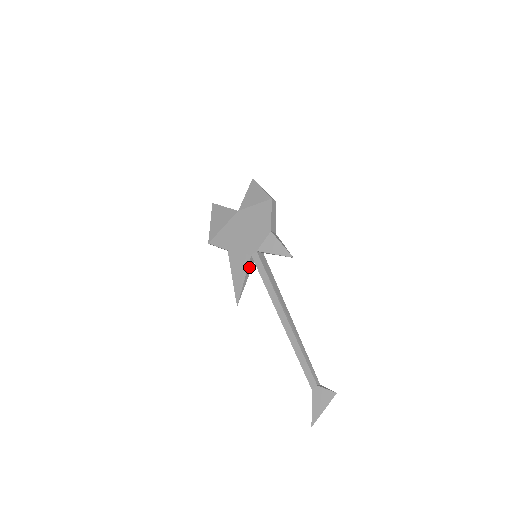
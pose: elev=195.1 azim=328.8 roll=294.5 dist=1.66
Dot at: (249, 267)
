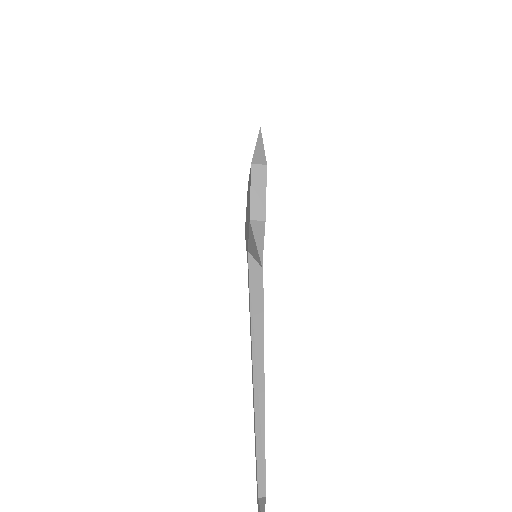
Dot at: occluded
